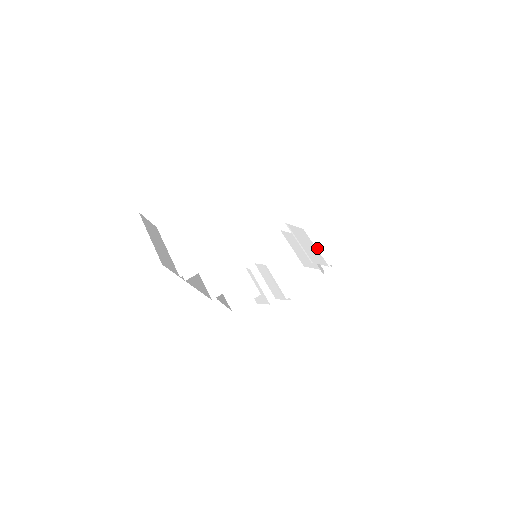
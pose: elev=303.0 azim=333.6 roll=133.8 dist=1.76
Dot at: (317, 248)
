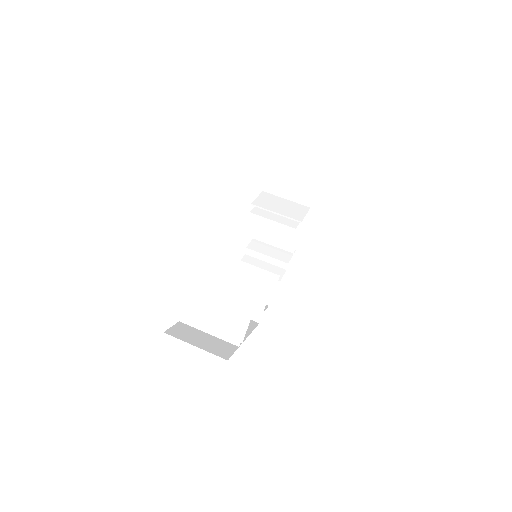
Dot at: (288, 199)
